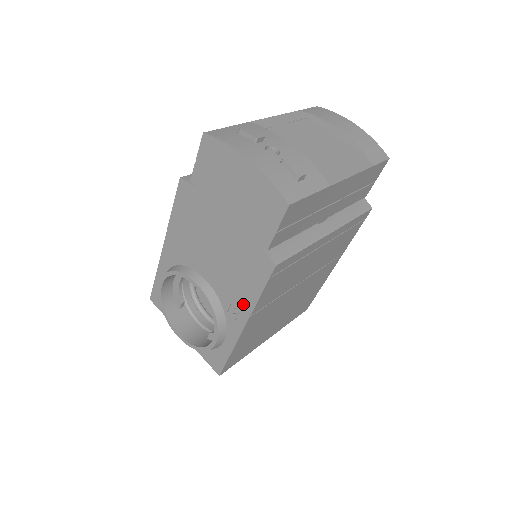
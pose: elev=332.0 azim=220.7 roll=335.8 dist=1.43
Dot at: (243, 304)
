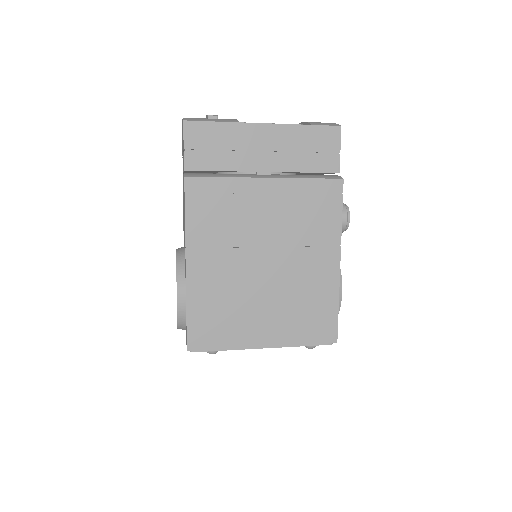
Dot at: occluded
